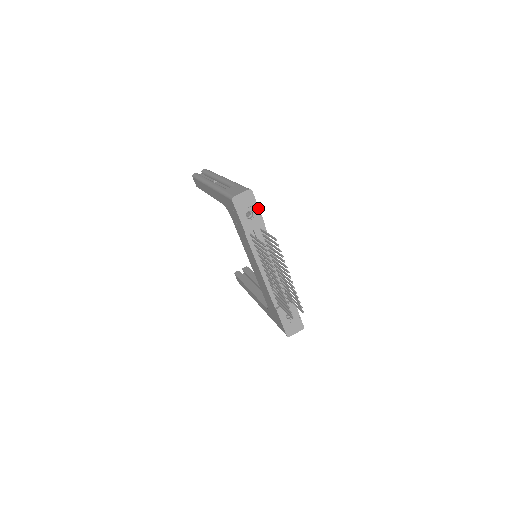
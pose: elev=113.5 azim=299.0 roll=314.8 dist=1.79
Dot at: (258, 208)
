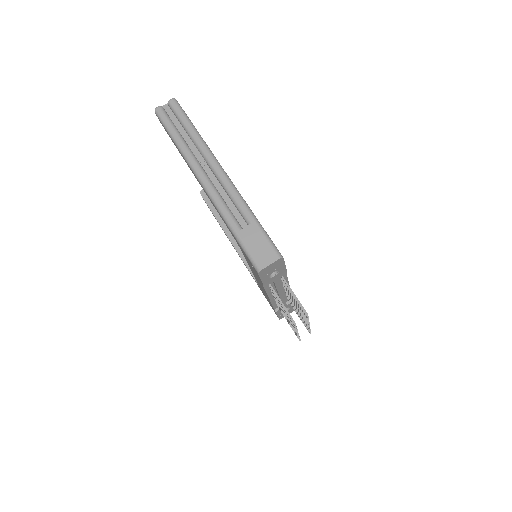
Dot at: (285, 266)
